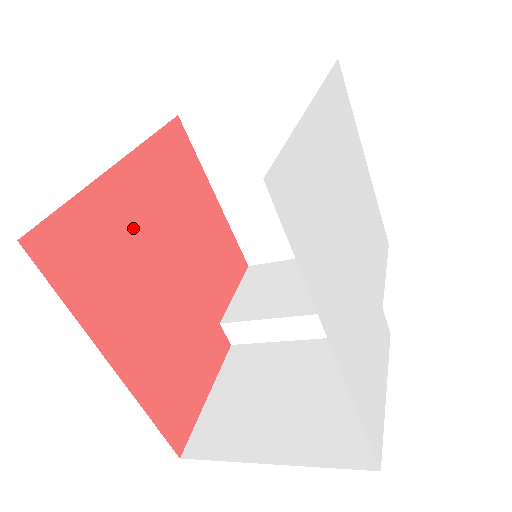
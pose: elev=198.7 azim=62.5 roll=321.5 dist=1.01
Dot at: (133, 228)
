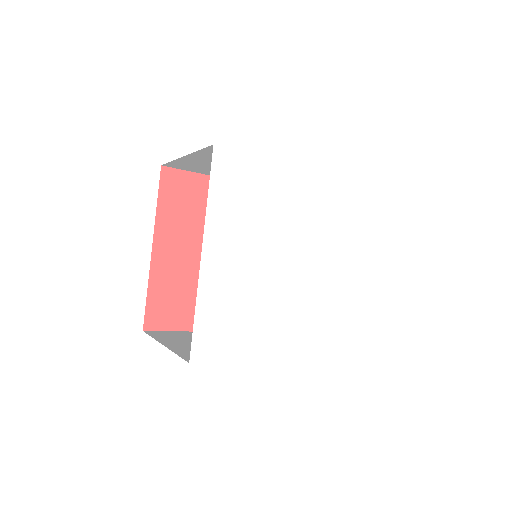
Dot at: occluded
